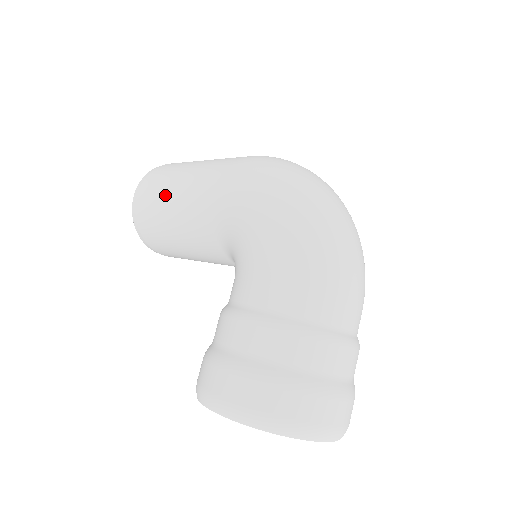
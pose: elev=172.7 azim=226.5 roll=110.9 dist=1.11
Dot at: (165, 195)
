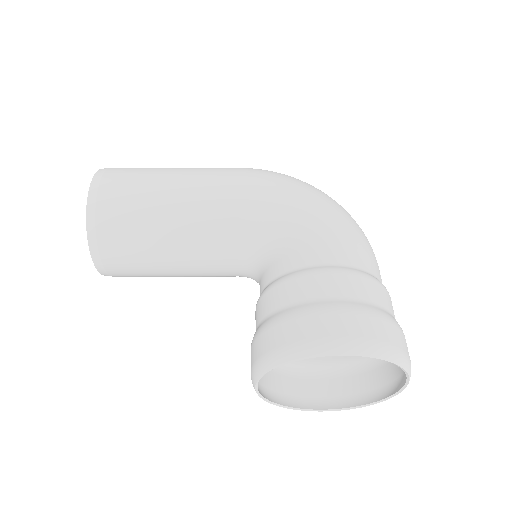
Dot at: (156, 185)
